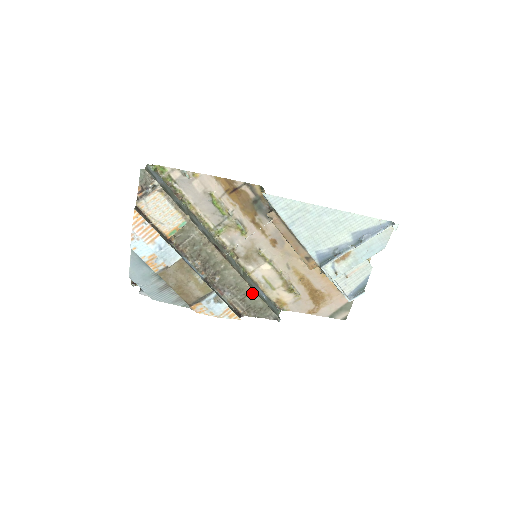
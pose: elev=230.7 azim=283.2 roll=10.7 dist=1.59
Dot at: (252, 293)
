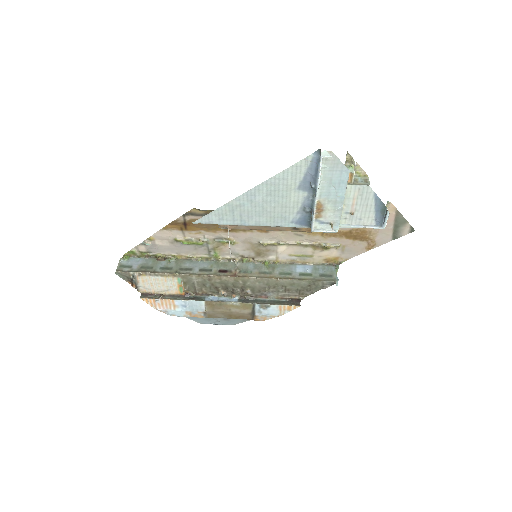
Dot at: (287, 281)
